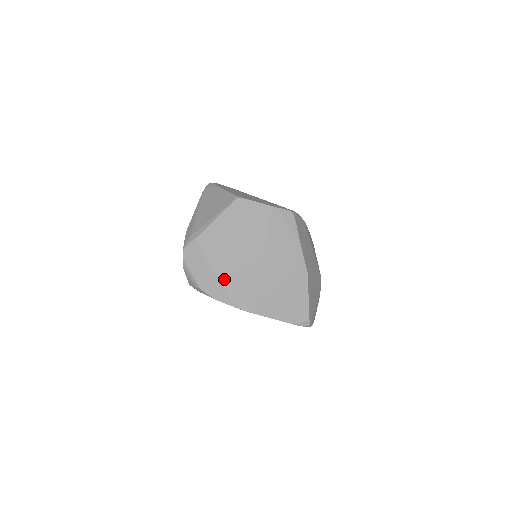
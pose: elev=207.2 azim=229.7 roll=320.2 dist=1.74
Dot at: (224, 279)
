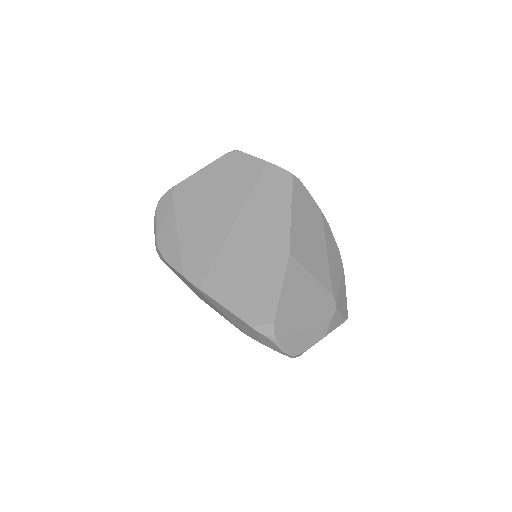
Dot at: (184, 236)
